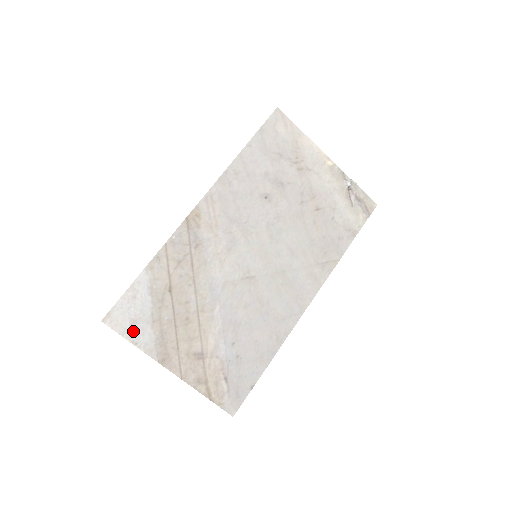
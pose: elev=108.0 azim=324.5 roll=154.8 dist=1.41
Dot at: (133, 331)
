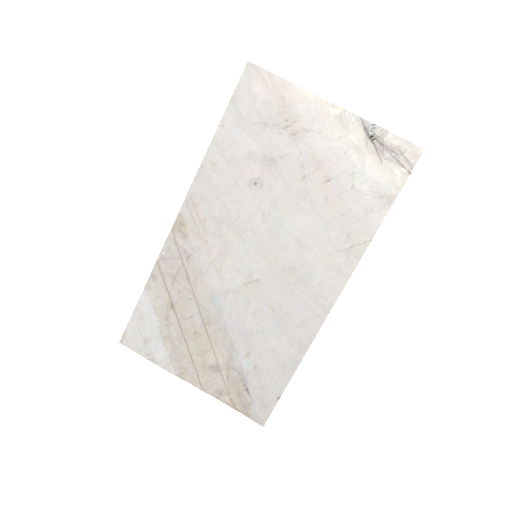
Dot at: (148, 349)
